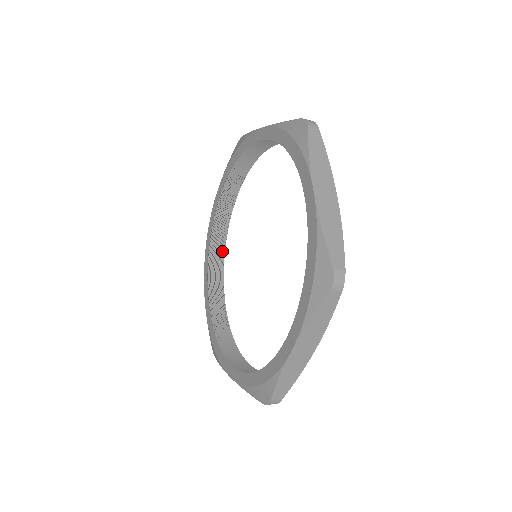
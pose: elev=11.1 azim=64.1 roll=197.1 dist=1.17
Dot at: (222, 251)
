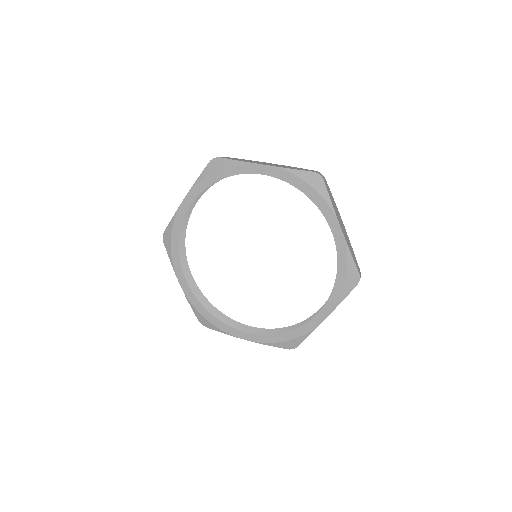
Dot at: (221, 179)
